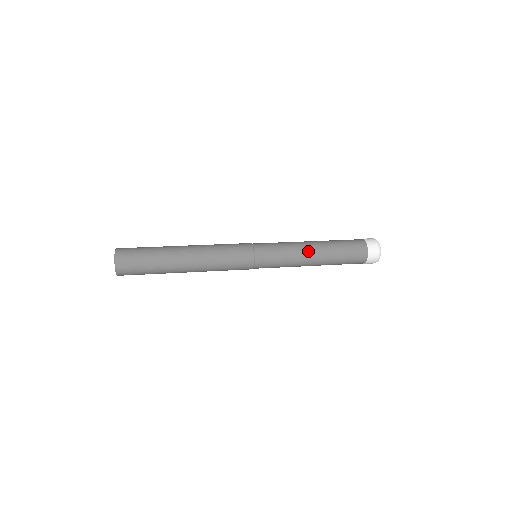
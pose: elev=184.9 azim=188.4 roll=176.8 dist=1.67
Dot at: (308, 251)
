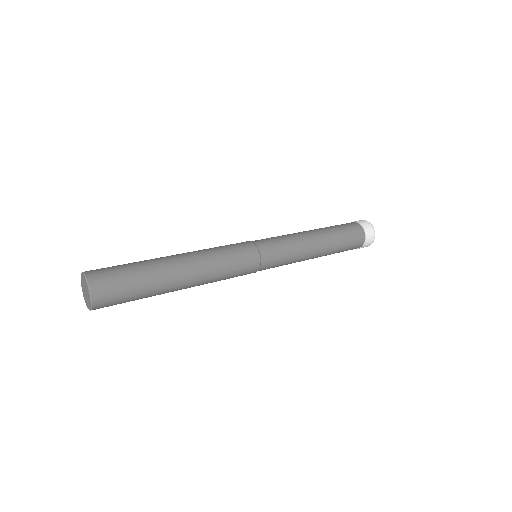
Dot at: (307, 234)
